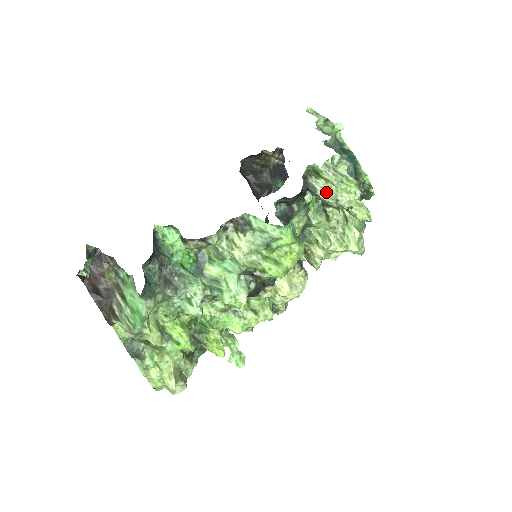
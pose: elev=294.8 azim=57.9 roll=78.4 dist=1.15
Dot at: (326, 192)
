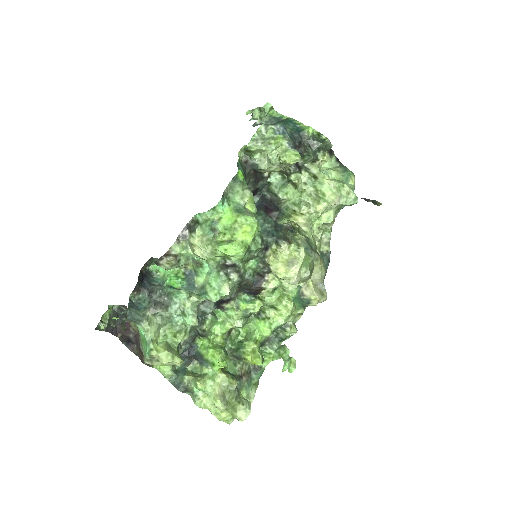
Dot at: (264, 161)
